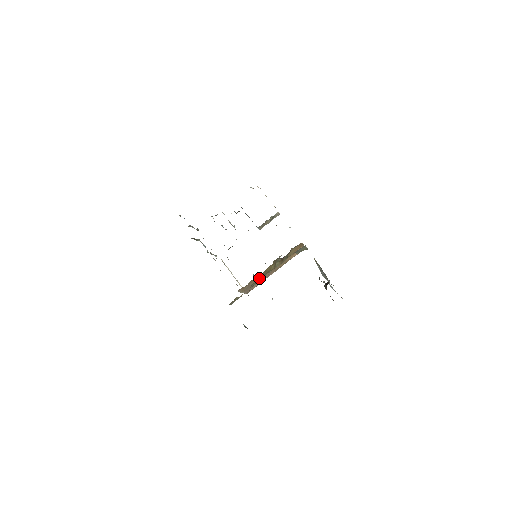
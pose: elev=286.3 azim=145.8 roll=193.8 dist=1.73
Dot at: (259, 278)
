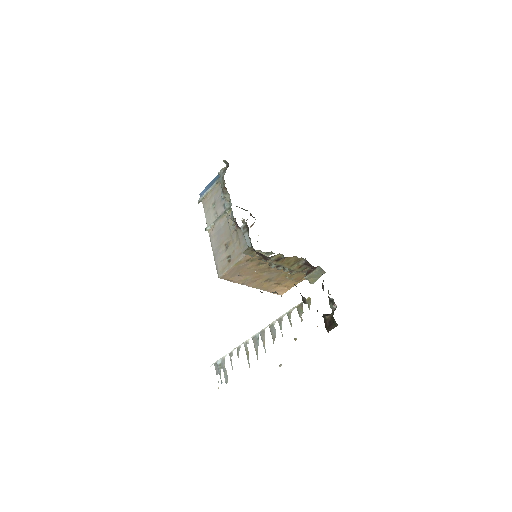
Dot at: (280, 258)
